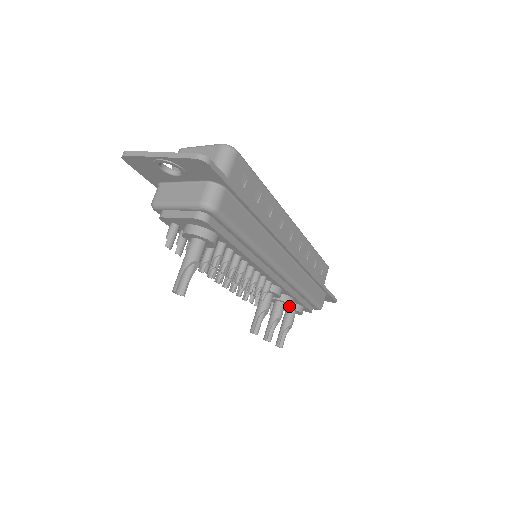
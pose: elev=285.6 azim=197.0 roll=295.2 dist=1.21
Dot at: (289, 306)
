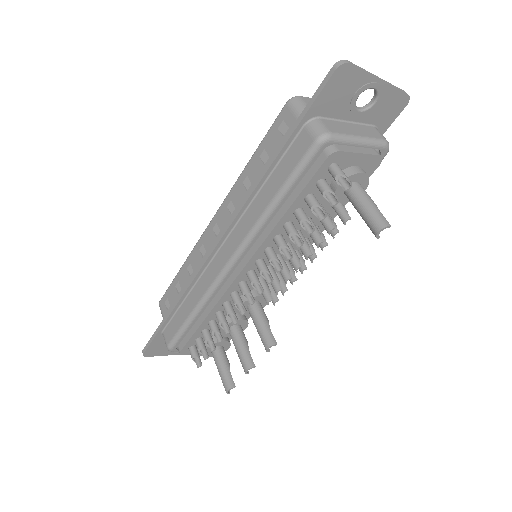
Dot at: occluded
